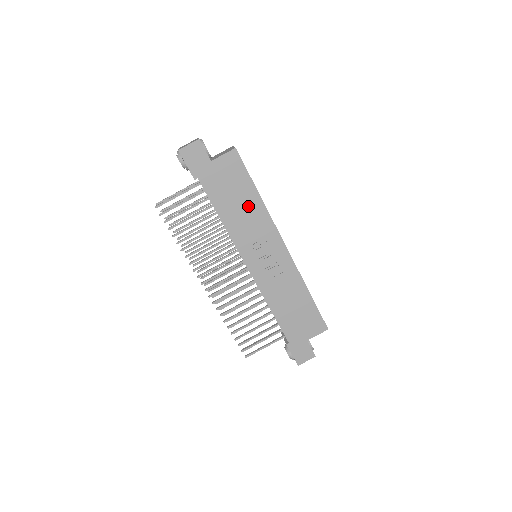
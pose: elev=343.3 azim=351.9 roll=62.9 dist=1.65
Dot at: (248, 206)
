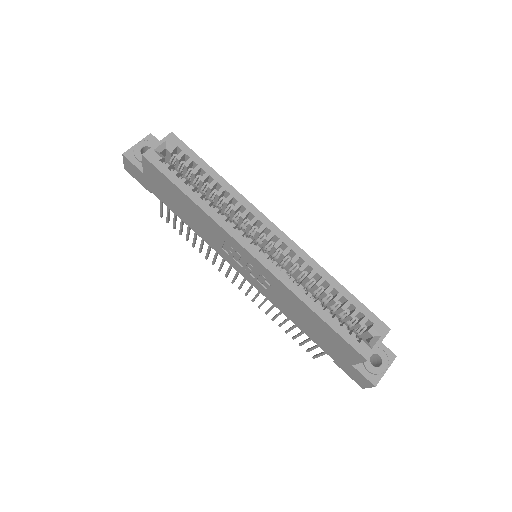
Dot at: (194, 213)
